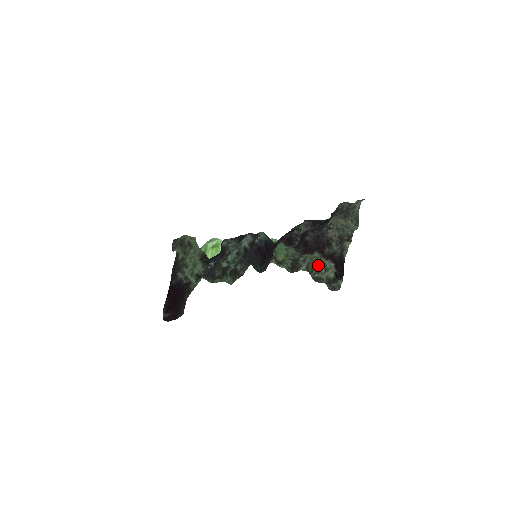
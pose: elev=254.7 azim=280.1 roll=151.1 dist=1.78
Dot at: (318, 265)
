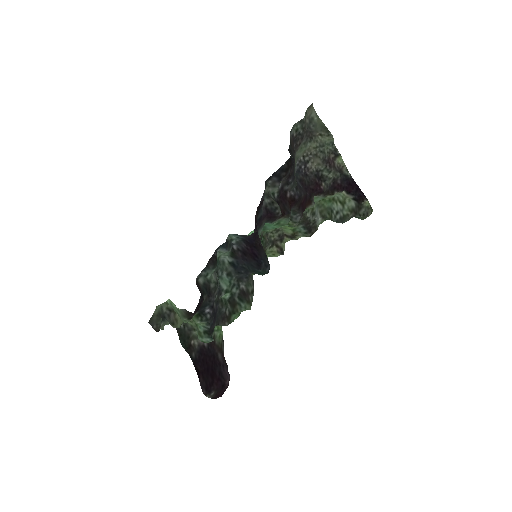
Dot at: (331, 205)
